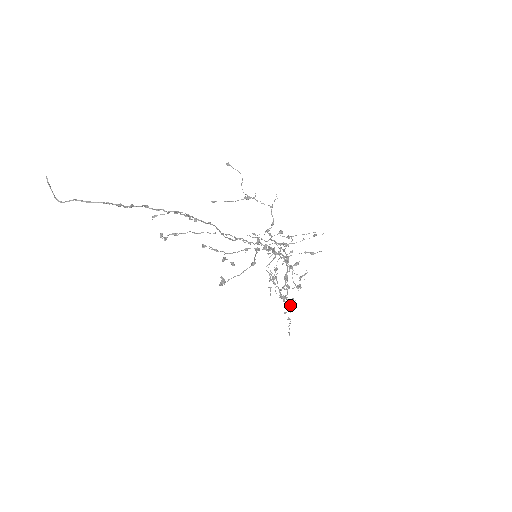
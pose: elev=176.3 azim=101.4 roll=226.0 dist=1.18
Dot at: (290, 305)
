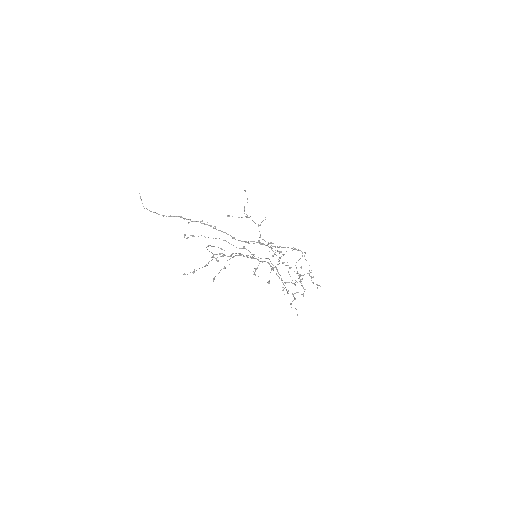
Dot at: (302, 294)
